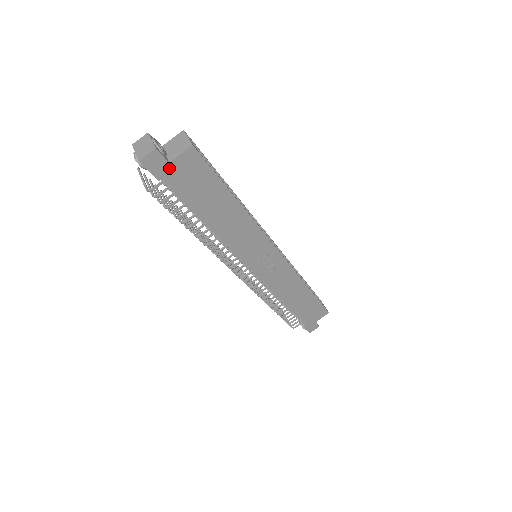
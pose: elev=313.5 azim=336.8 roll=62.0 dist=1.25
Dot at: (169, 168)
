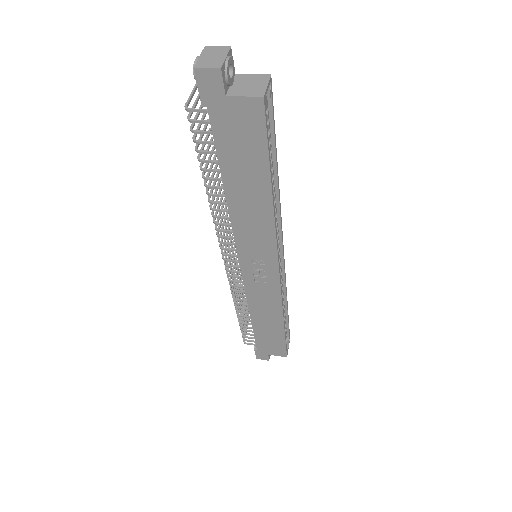
Dot at: (222, 101)
